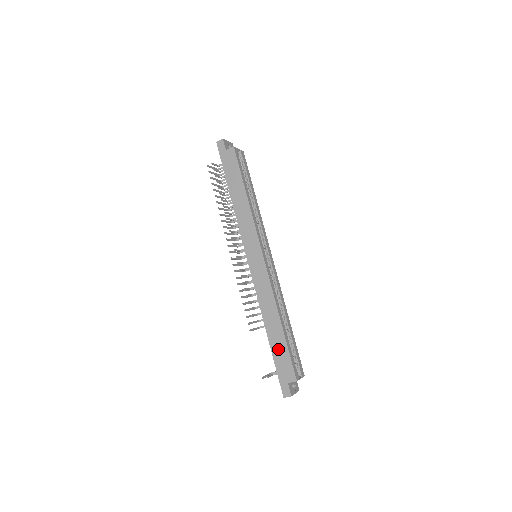
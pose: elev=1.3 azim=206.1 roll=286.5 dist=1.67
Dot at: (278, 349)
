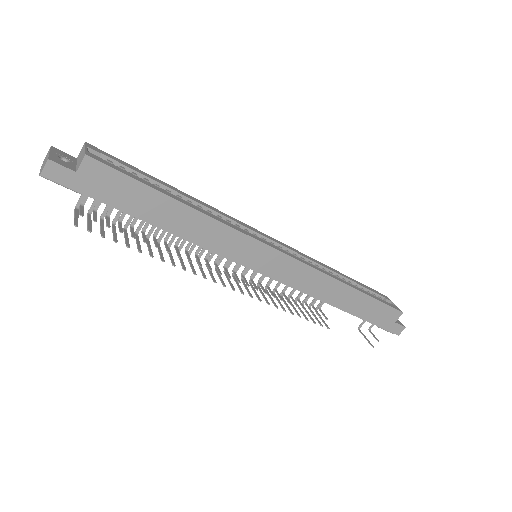
Dot at: (366, 310)
